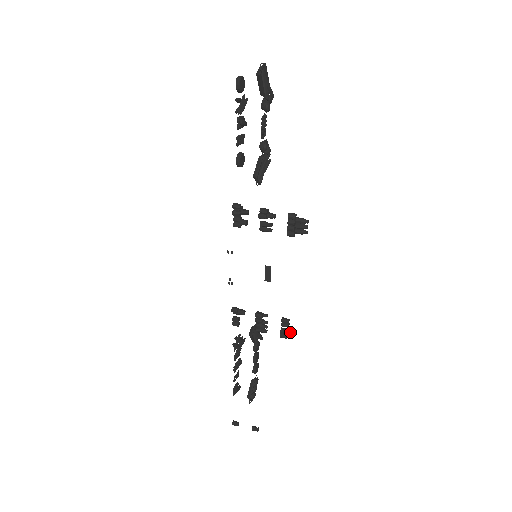
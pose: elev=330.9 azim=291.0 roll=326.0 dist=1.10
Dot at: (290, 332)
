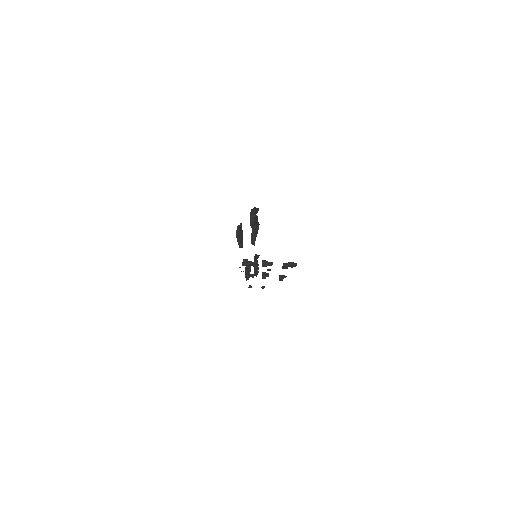
Dot at: (285, 277)
